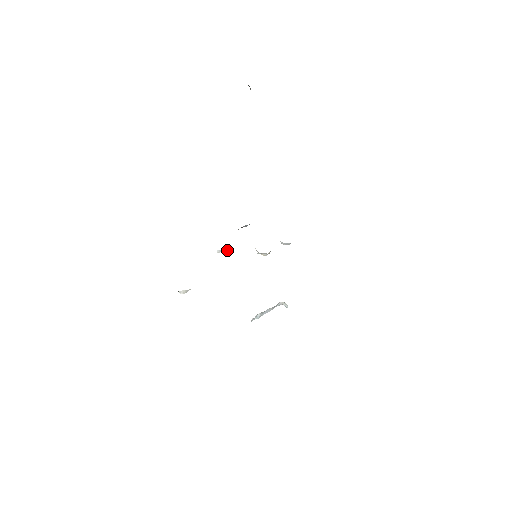
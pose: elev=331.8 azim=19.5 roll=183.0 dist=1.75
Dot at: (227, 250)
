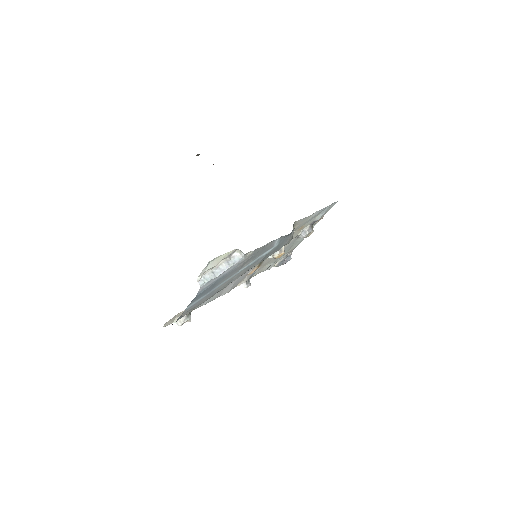
Dot at: (246, 277)
